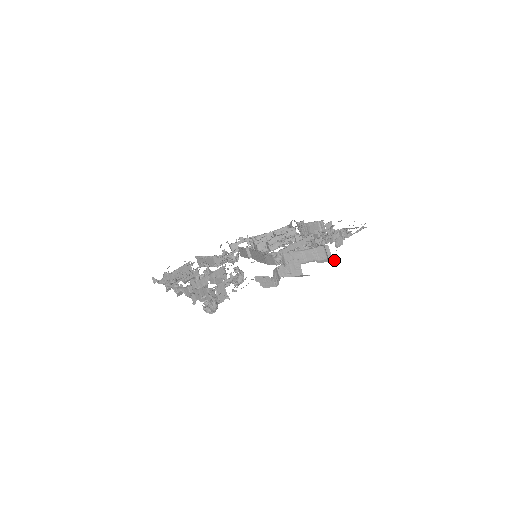
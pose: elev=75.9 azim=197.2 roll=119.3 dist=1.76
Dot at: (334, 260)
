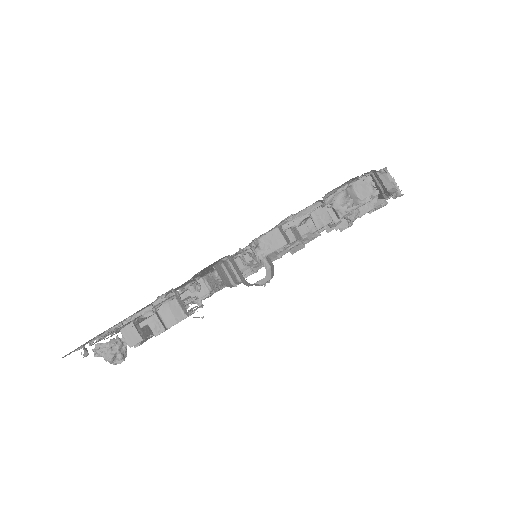
Dot at: (256, 283)
